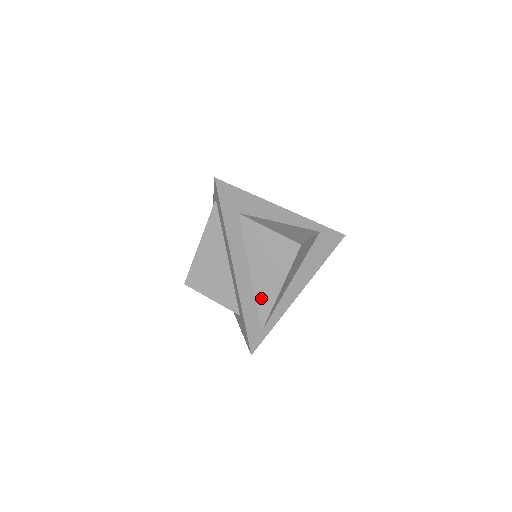
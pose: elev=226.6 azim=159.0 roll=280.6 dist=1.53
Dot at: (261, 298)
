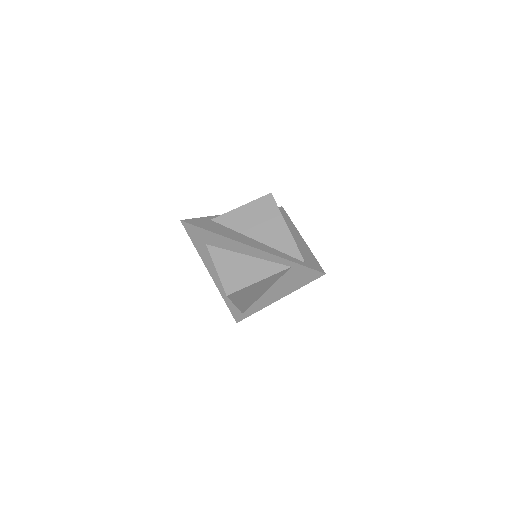
Dot at: occluded
